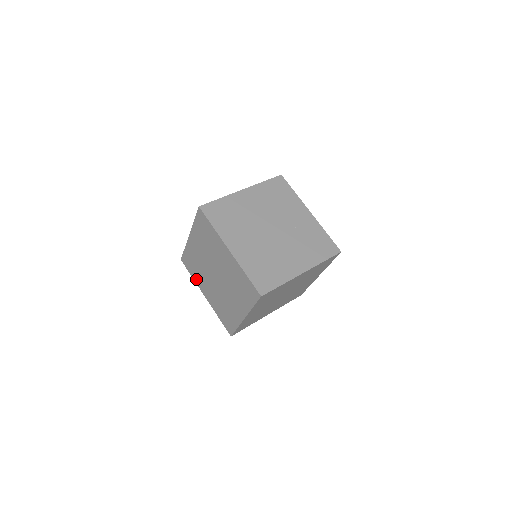
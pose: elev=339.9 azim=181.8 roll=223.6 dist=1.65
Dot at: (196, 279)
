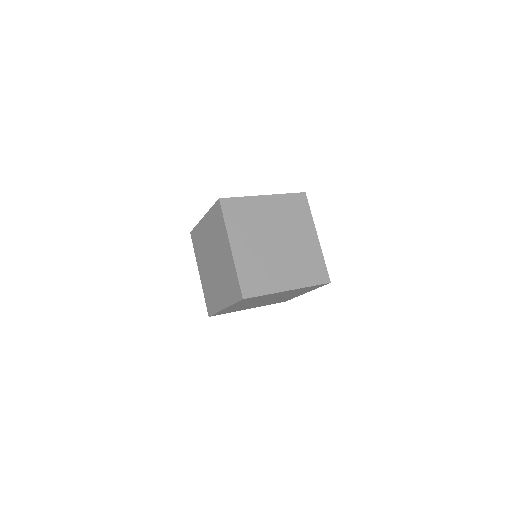
Dot at: (235, 311)
